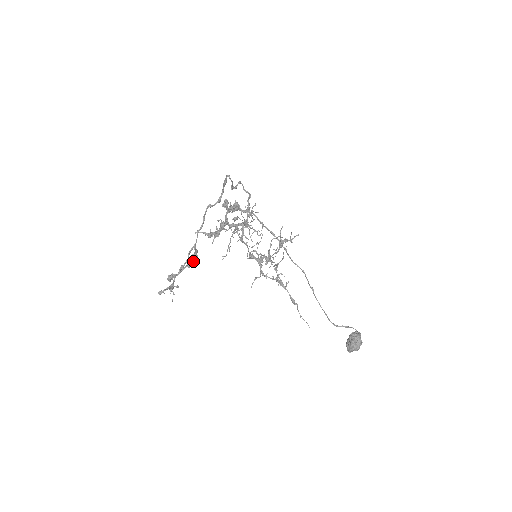
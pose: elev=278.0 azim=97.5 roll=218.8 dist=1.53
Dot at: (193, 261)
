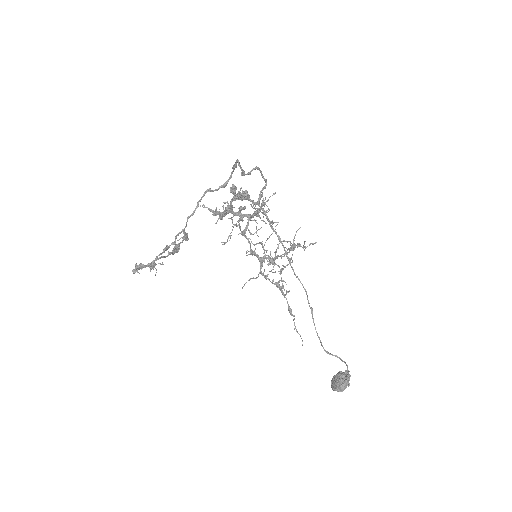
Dot at: (172, 251)
